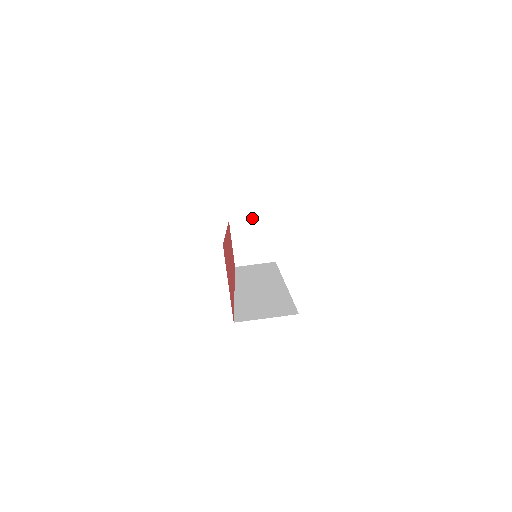
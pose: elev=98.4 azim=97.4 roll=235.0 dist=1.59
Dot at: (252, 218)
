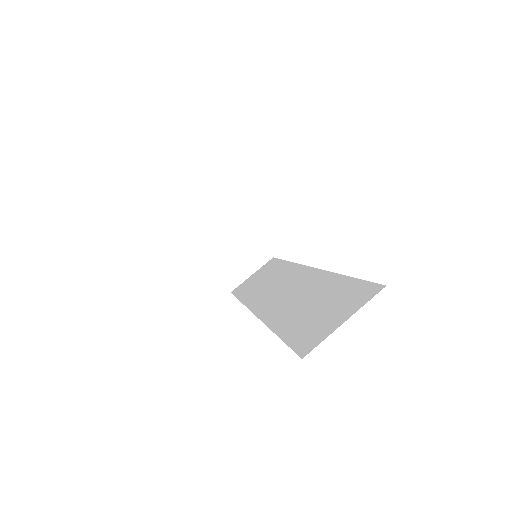
Dot at: (215, 223)
